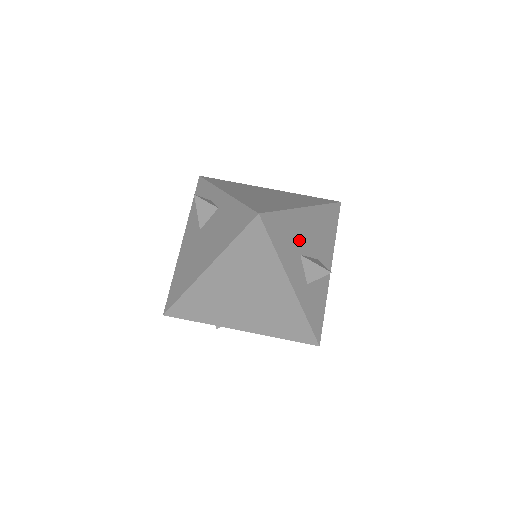
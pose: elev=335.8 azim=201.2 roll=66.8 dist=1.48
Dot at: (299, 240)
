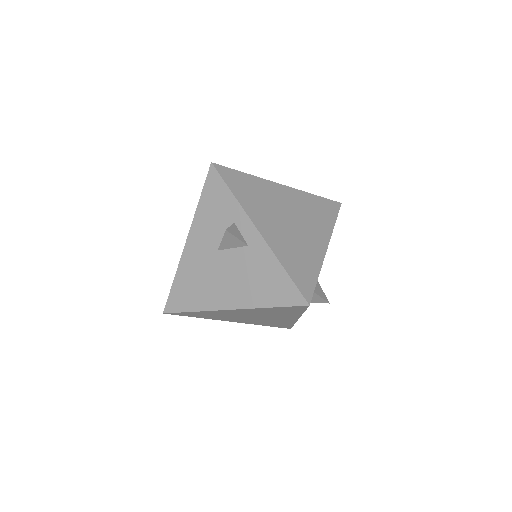
Dot at: occluded
